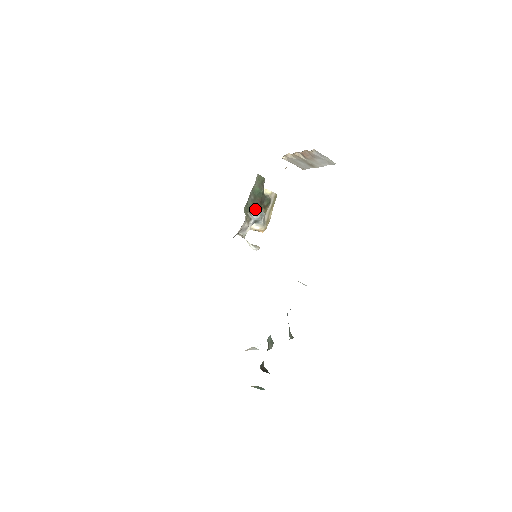
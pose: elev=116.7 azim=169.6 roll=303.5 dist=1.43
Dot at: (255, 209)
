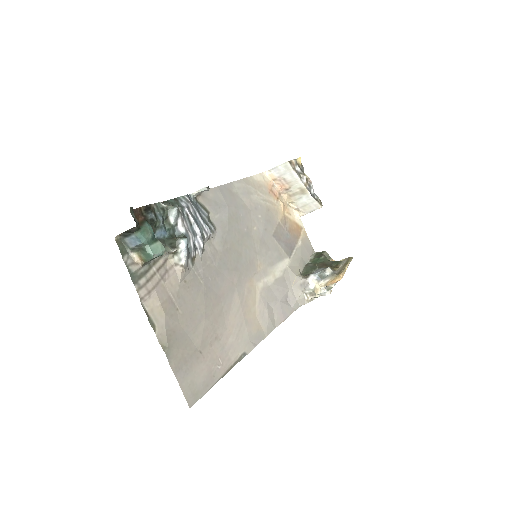
Dot at: (317, 270)
